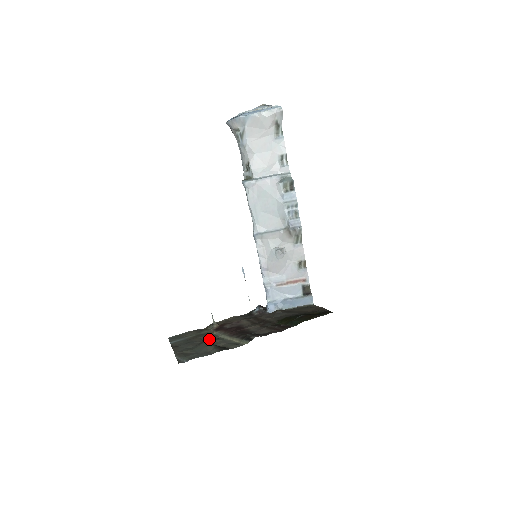
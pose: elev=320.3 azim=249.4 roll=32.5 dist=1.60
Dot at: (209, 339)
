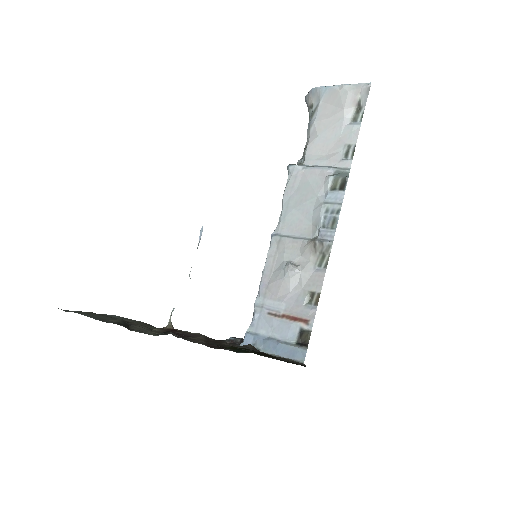
Dot at: (137, 325)
